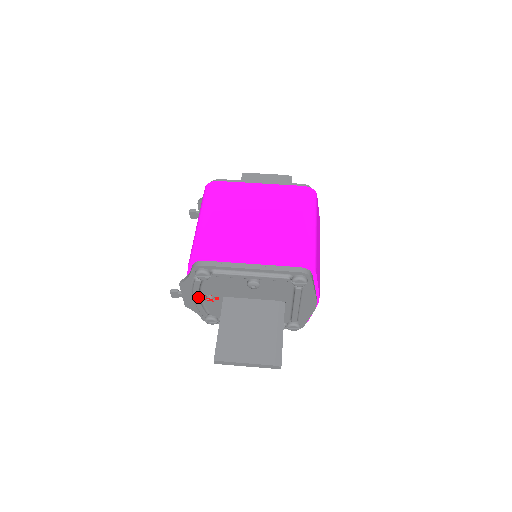
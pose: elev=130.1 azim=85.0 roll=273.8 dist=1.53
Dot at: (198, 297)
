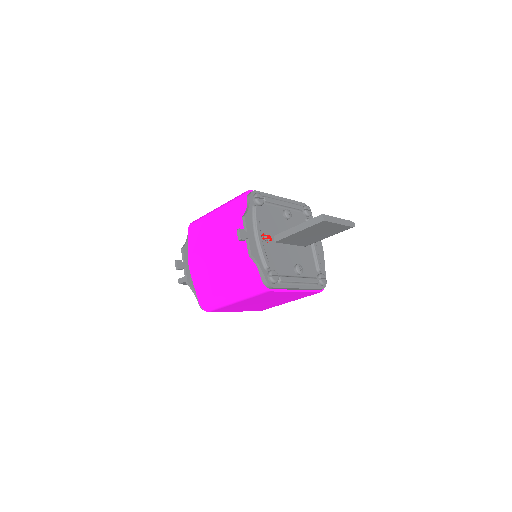
Dot at: (260, 232)
